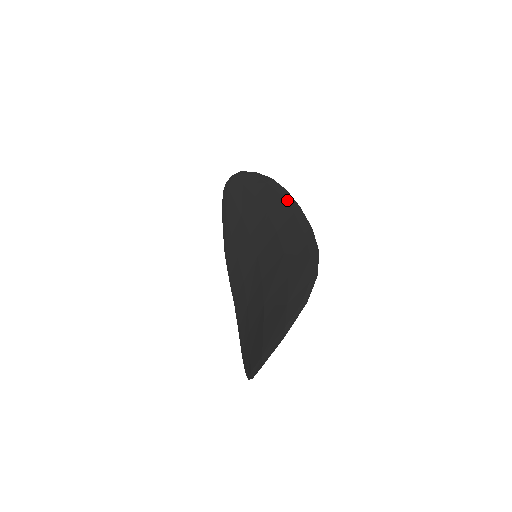
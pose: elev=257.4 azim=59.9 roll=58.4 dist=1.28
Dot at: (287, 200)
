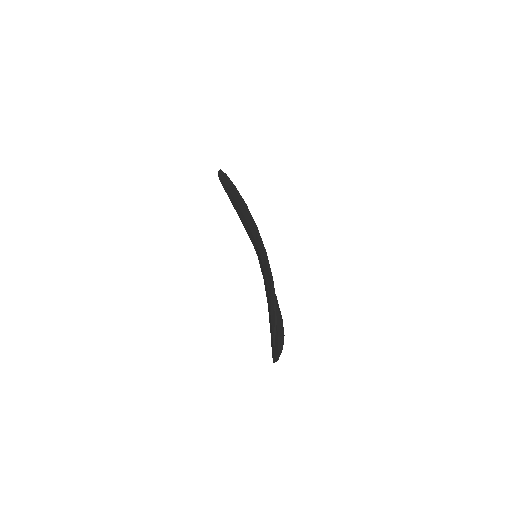
Dot at: (249, 216)
